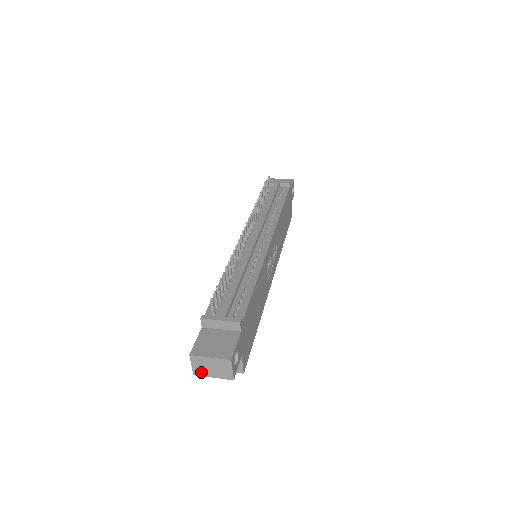
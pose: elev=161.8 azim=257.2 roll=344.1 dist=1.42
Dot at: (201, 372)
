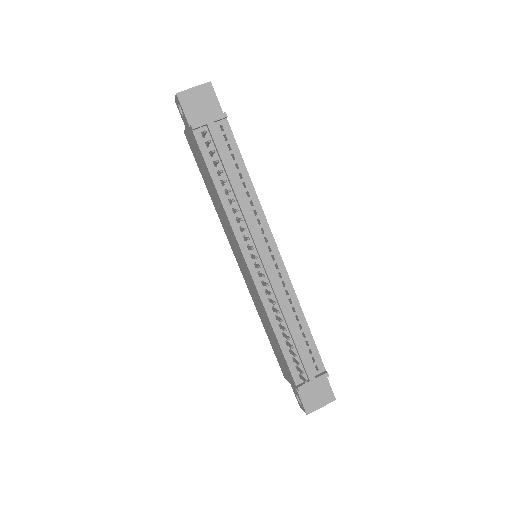
Dot at: occluded
